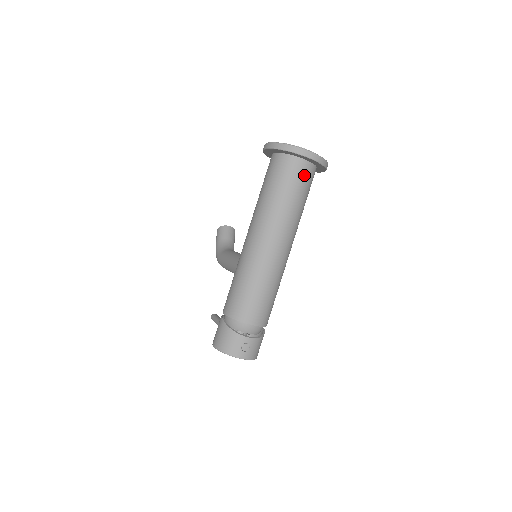
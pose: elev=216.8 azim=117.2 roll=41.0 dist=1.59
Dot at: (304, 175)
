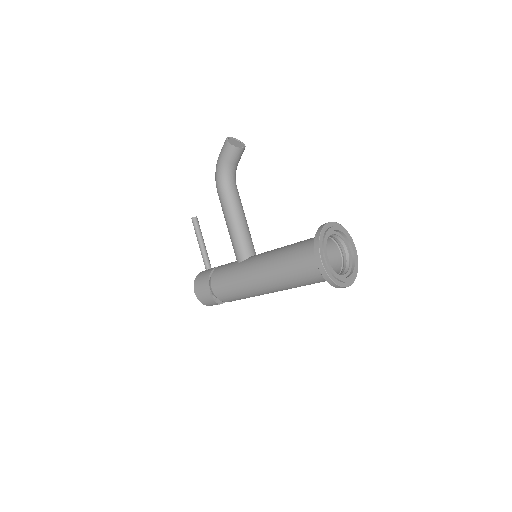
Dot at: occluded
